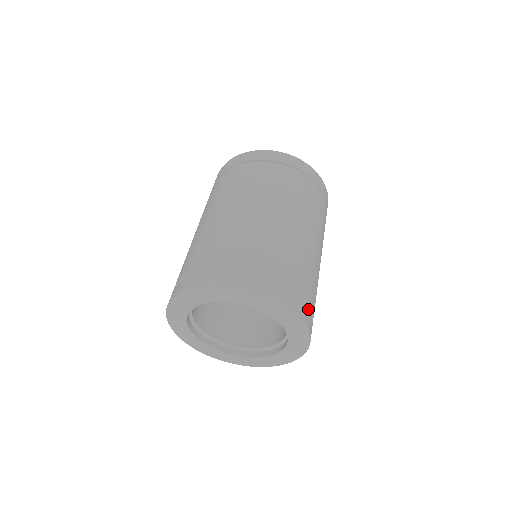
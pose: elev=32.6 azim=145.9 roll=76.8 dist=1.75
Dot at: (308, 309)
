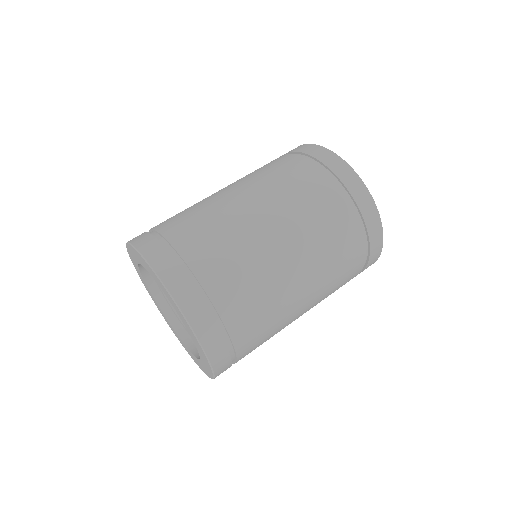
Dot at: (228, 335)
